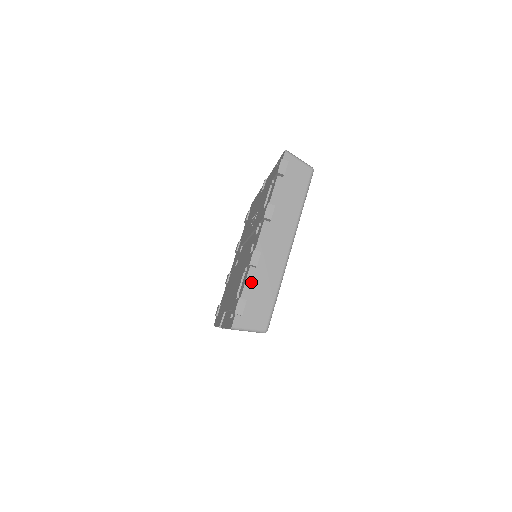
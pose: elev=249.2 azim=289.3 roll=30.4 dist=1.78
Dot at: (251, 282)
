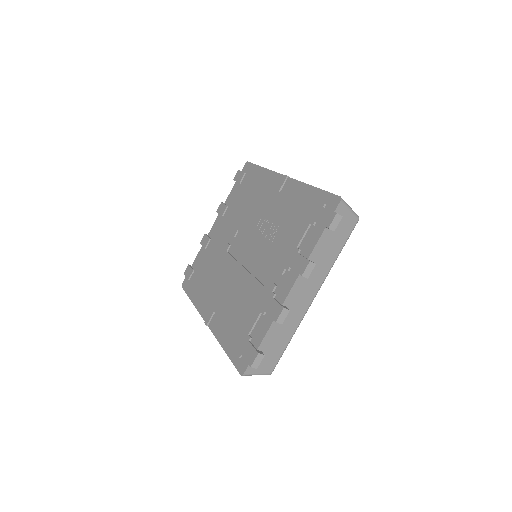
Dot at: (271, 334)
